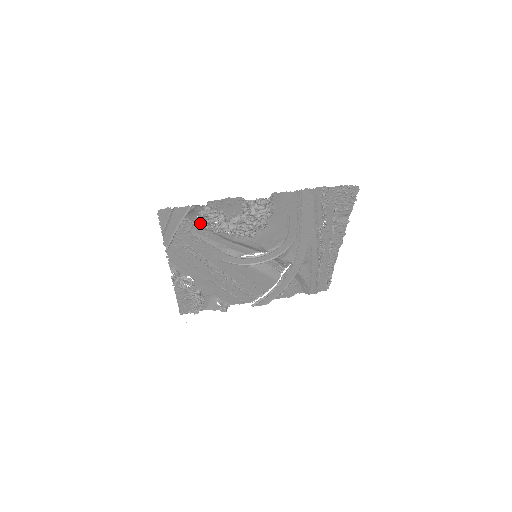
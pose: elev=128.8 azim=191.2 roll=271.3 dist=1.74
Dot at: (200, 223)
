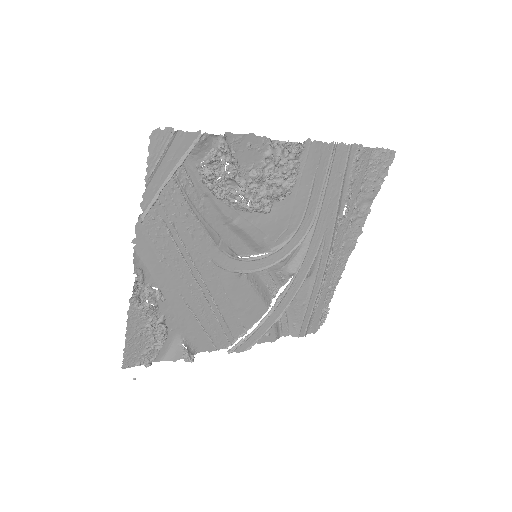
Dot at: (206, 171)
